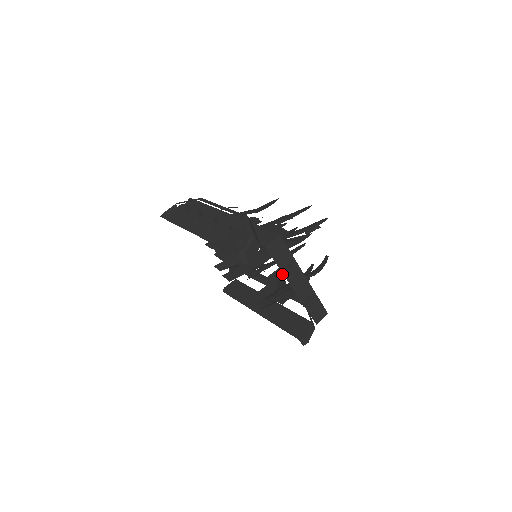
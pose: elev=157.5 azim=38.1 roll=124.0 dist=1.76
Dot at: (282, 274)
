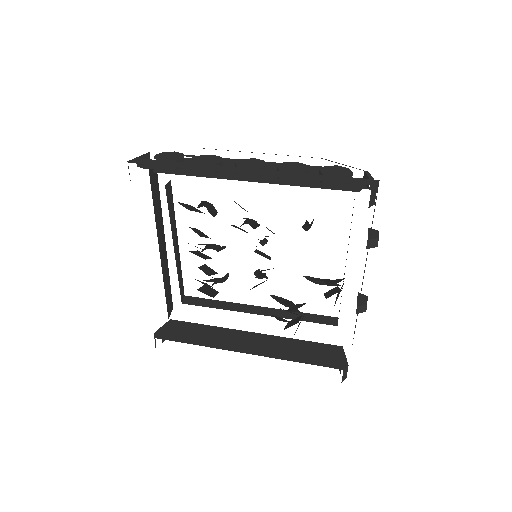
Dot at: (366, 247)
